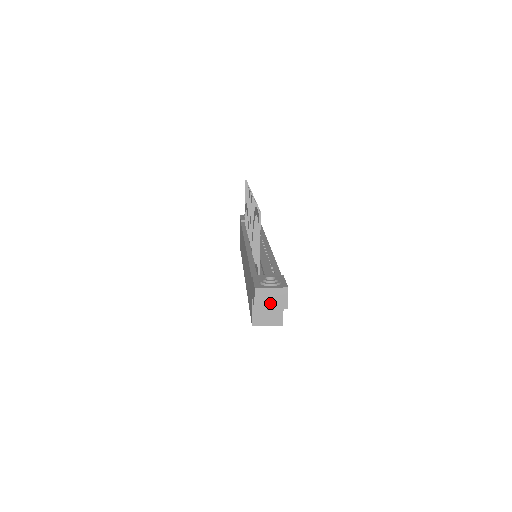
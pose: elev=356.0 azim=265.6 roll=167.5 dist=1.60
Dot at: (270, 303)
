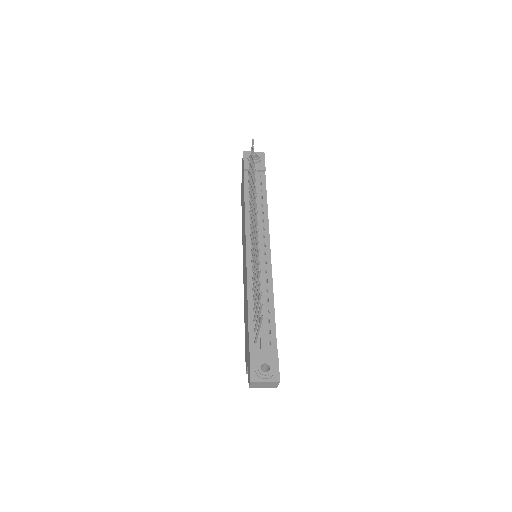
Dot at: (263, 386)
